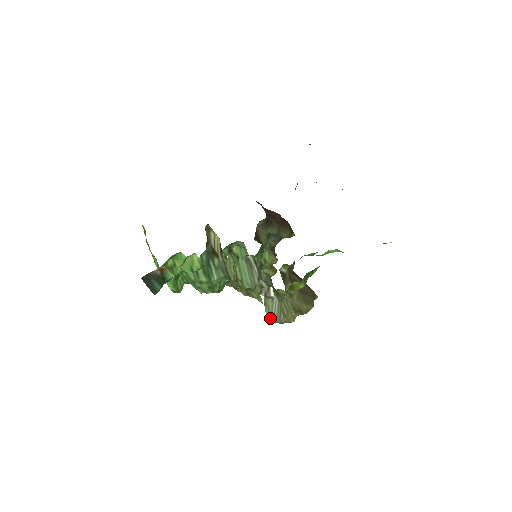
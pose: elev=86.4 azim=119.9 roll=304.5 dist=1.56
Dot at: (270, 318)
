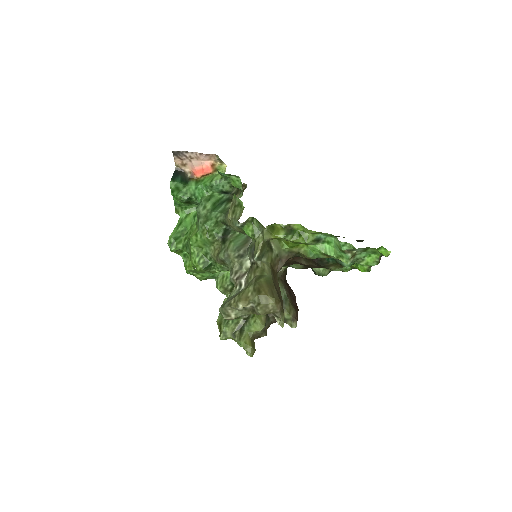
Dot at: occluded
